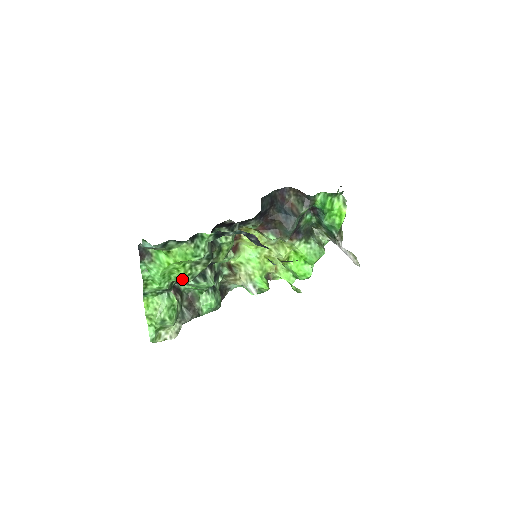
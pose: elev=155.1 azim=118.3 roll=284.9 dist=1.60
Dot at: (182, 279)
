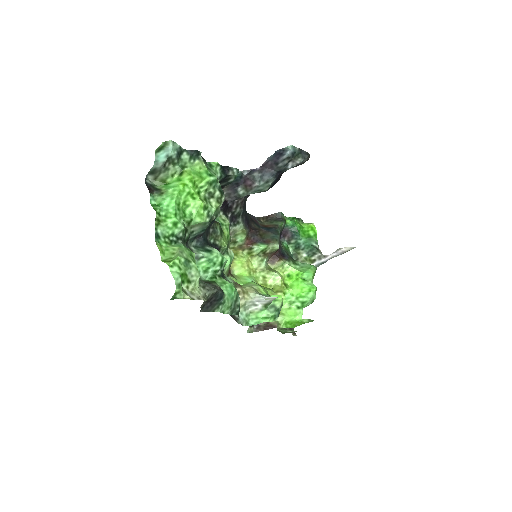
Dot at: (198, 217)
